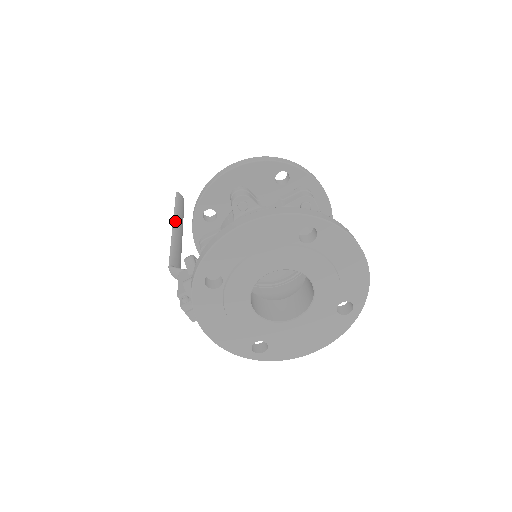
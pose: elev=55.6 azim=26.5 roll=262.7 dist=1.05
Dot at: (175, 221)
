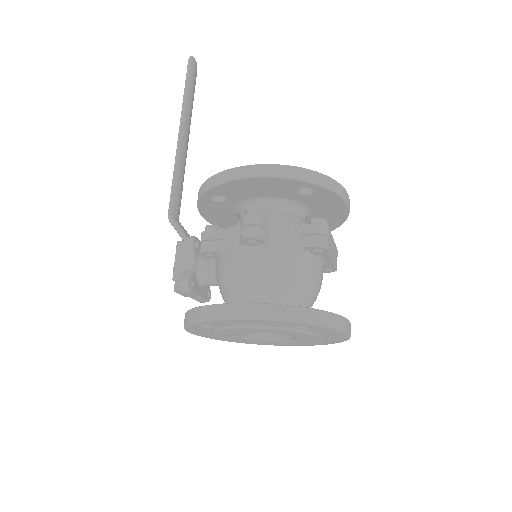
Dot at: (182, 127)
